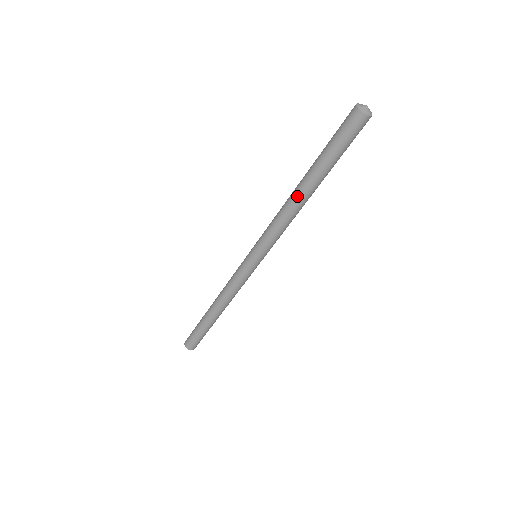
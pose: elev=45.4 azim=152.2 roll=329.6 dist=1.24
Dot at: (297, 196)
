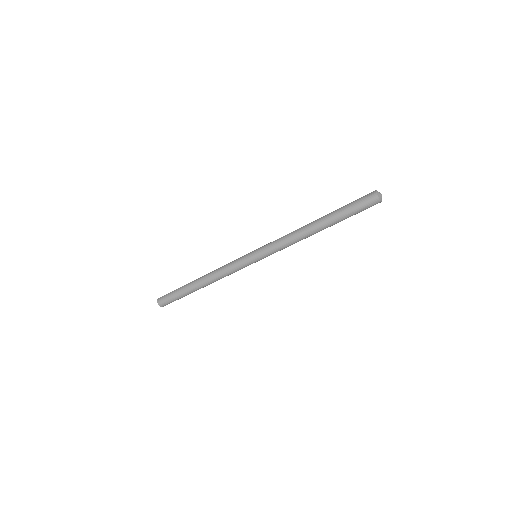
Dot at: (310, 228)
